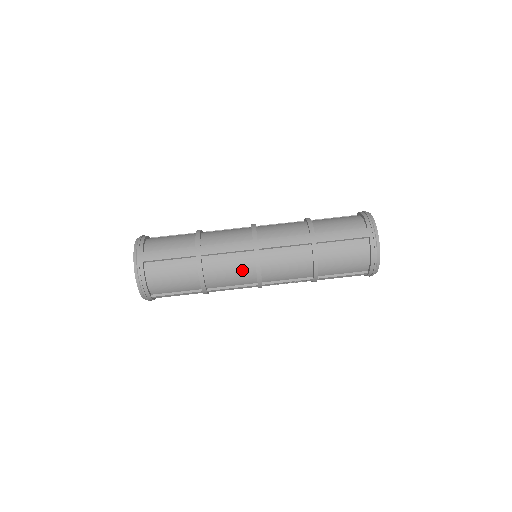
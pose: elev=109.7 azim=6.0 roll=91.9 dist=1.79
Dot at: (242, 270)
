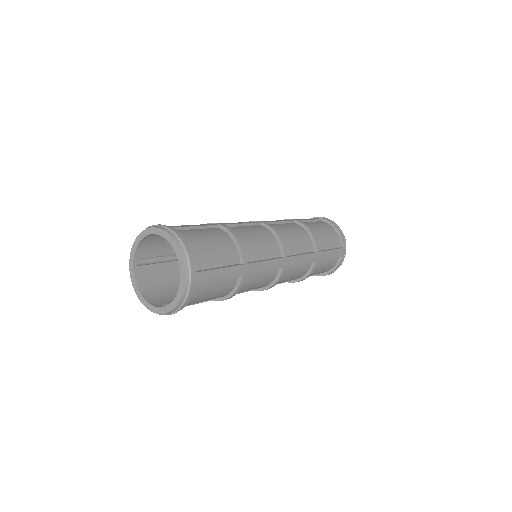
Dot at: (262, 284)
